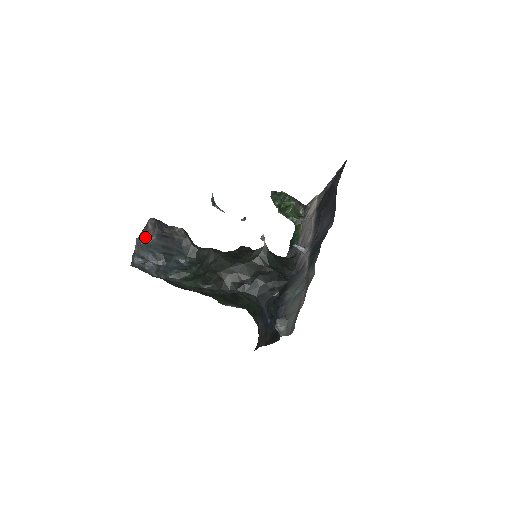
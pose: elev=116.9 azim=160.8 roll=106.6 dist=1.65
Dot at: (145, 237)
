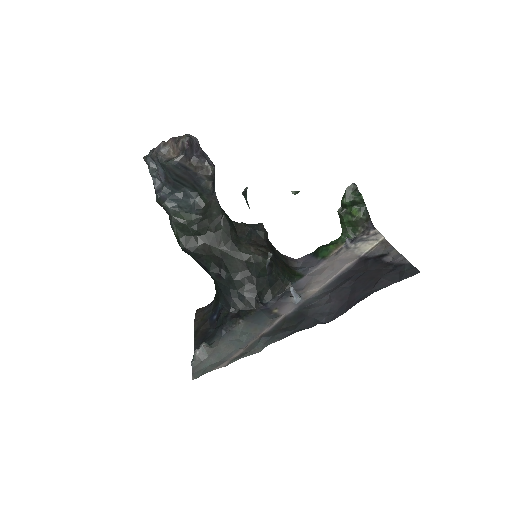
Dot at: (169, 149)
